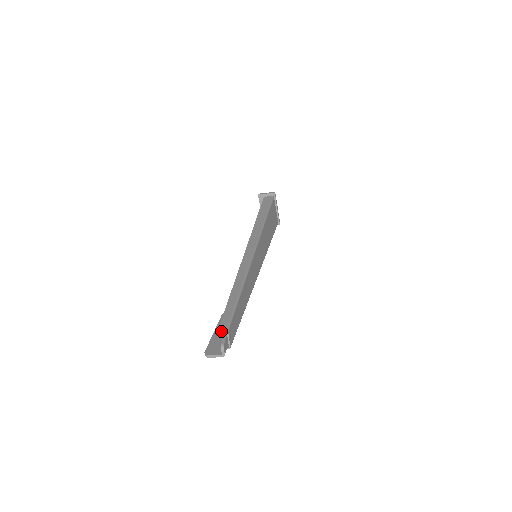
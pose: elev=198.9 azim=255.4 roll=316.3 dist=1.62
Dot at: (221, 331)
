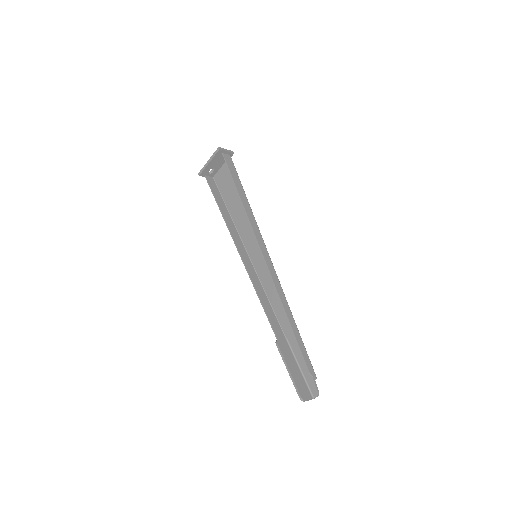
Dot at: (293, 368)
